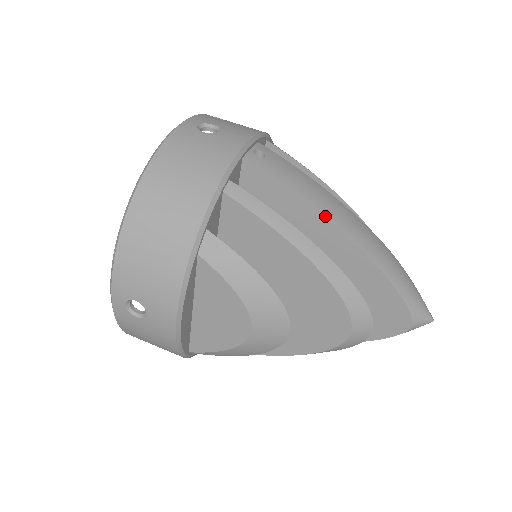
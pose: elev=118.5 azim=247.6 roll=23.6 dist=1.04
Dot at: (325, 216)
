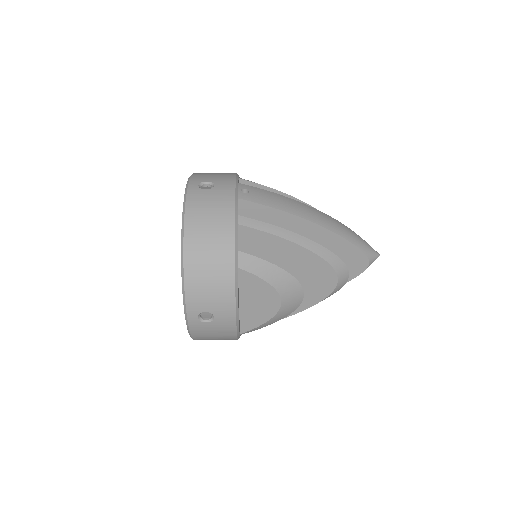
Dot at: (299, 216)
